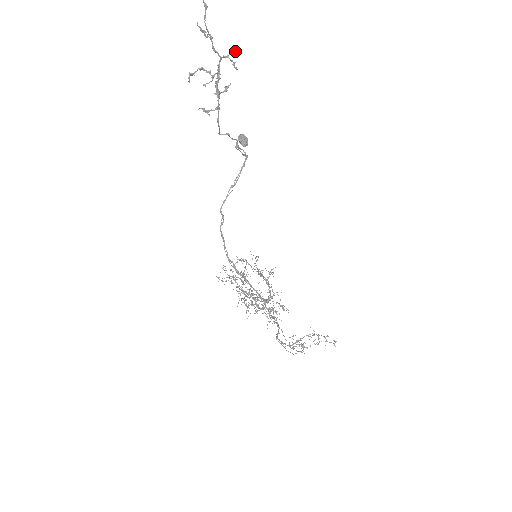
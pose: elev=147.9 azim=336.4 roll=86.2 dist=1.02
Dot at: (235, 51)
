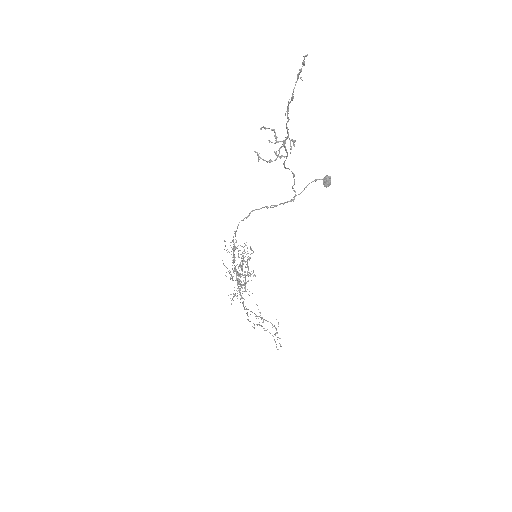
Dot at: occluded
